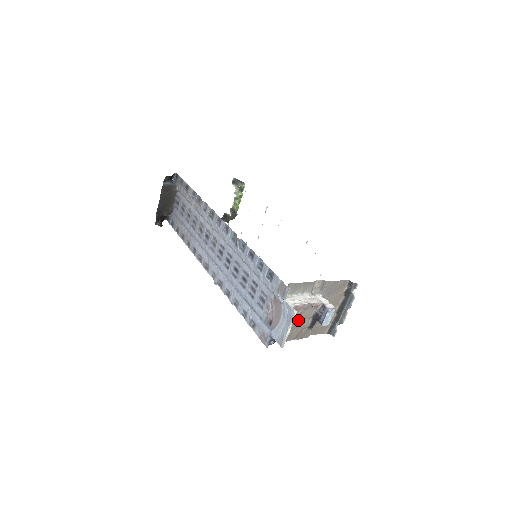
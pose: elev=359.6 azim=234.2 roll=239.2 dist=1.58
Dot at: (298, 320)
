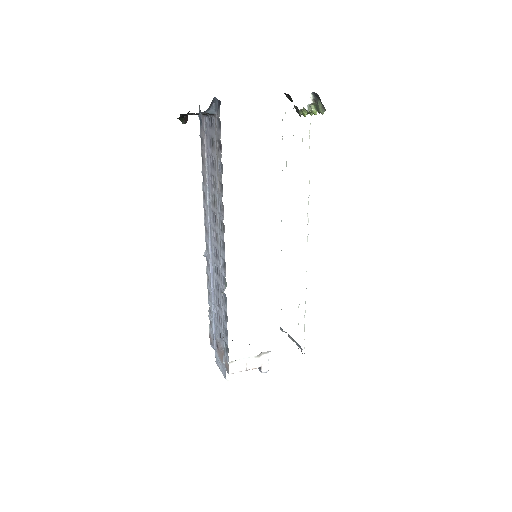
Dot at: occluded
